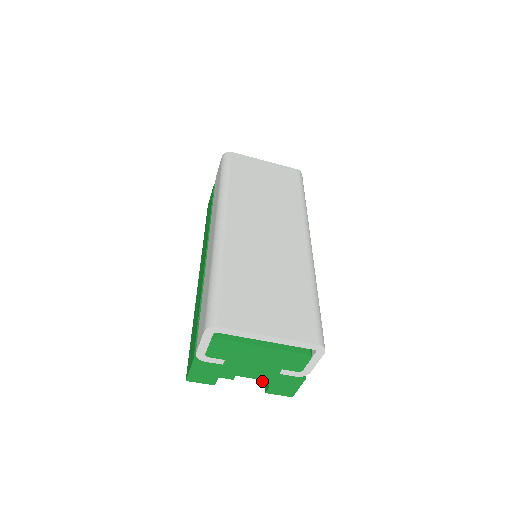
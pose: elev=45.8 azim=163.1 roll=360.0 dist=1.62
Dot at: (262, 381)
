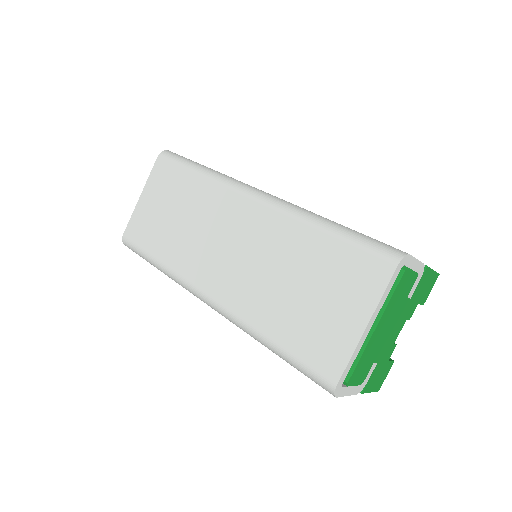
Dot at: (410, 314)
